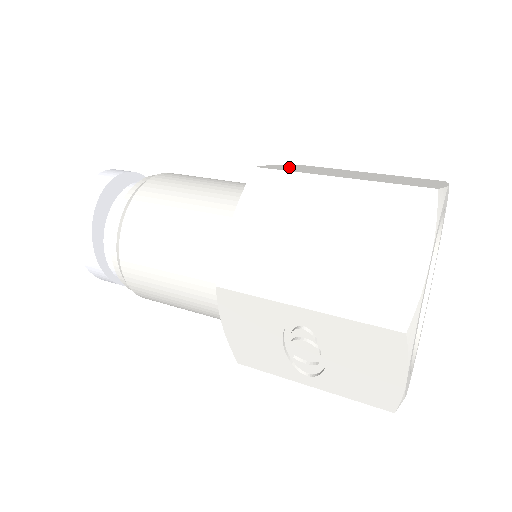
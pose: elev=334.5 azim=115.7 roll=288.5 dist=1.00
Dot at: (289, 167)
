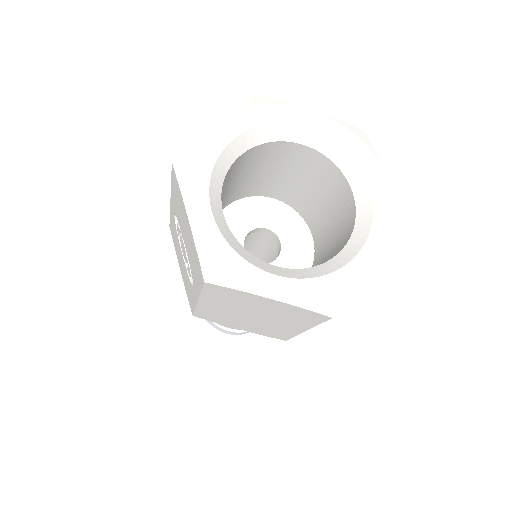
Dot at: occluded
